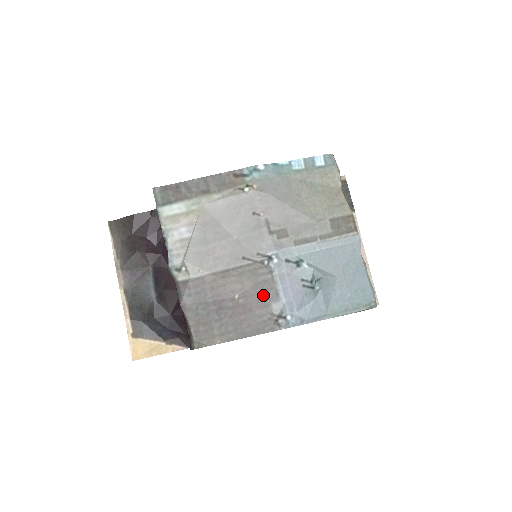
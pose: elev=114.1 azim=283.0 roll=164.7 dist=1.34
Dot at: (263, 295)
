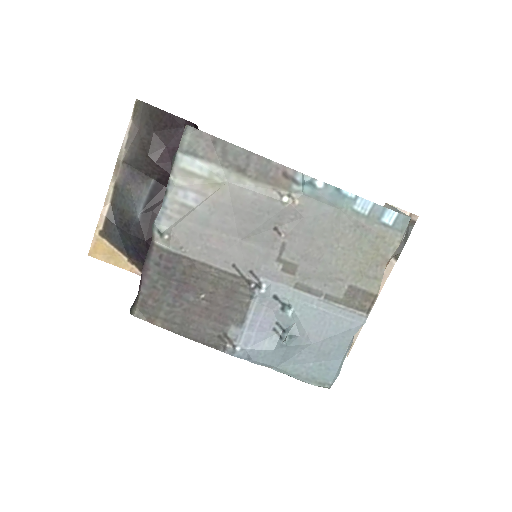
Dot at: (229, 312)
